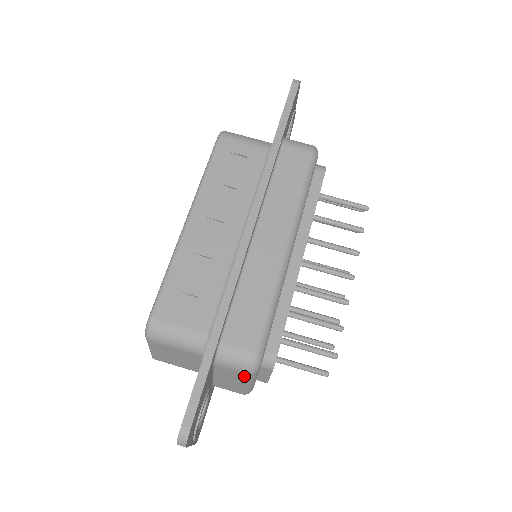
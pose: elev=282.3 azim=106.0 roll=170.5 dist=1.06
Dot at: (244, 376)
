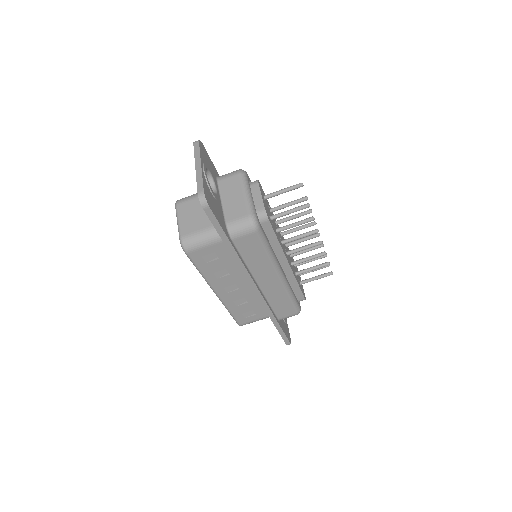
Dot at: occluded
